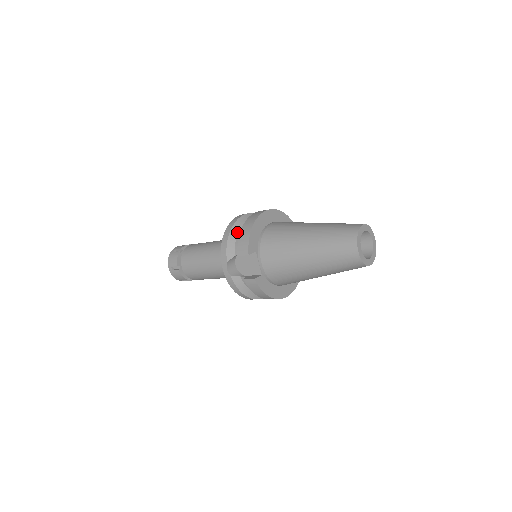
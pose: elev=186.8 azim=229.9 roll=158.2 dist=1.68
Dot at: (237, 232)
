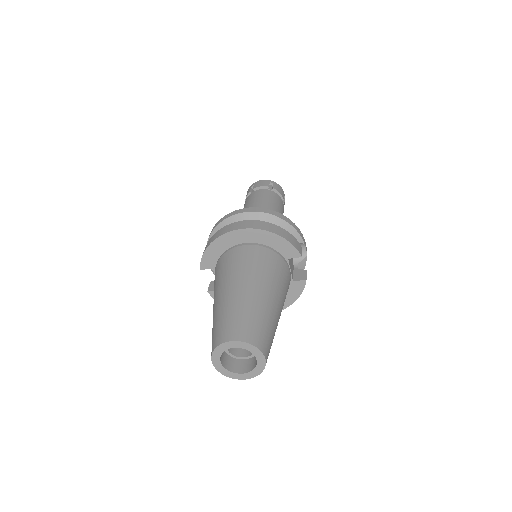
Dot at: occluded
